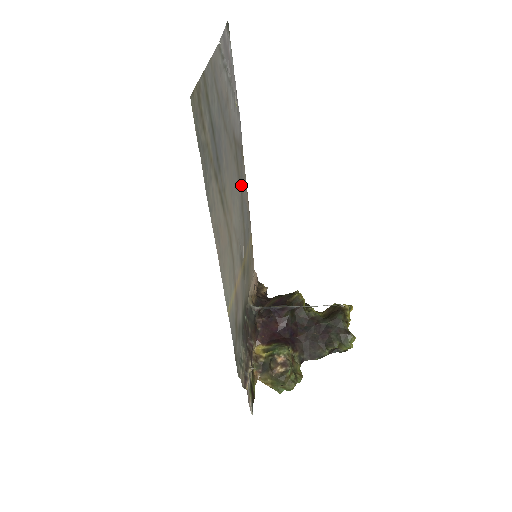
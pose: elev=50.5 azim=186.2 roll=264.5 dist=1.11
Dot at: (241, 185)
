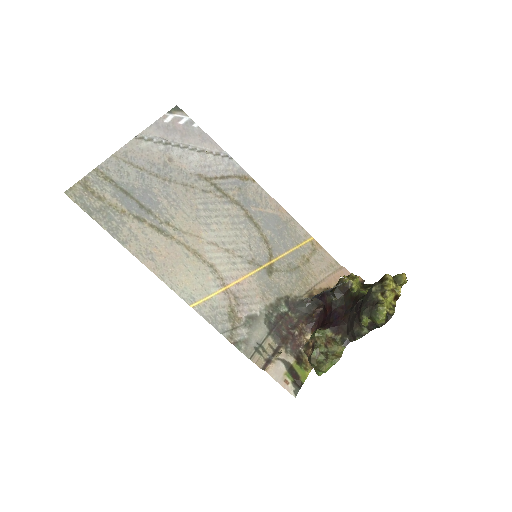
Dot at: (244, 204)
